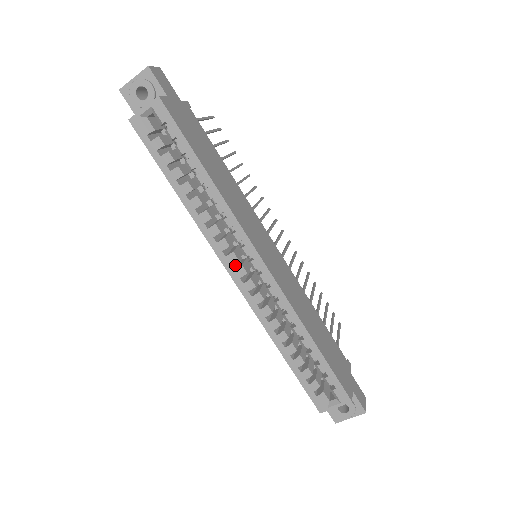
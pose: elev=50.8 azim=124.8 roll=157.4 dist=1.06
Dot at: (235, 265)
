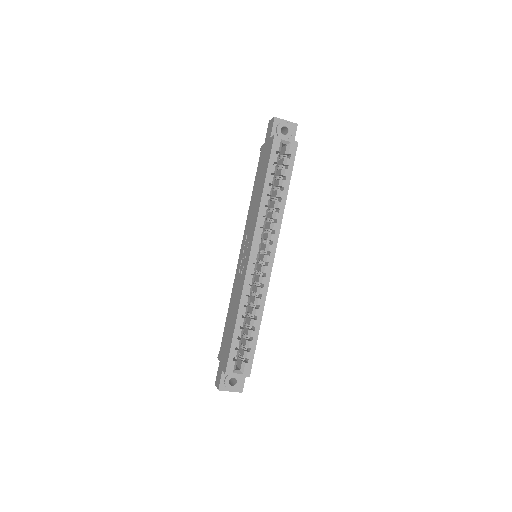
Dot at: (254, 251)
